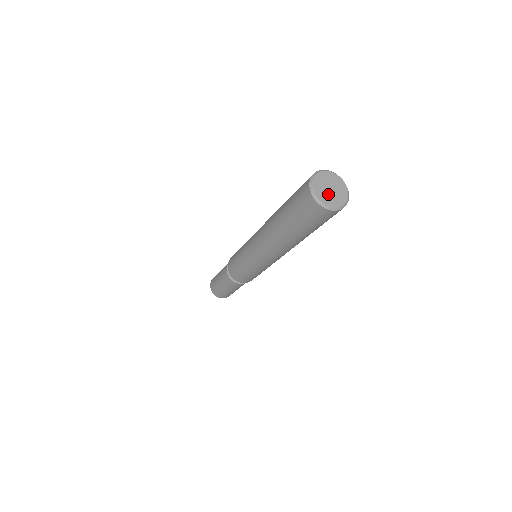
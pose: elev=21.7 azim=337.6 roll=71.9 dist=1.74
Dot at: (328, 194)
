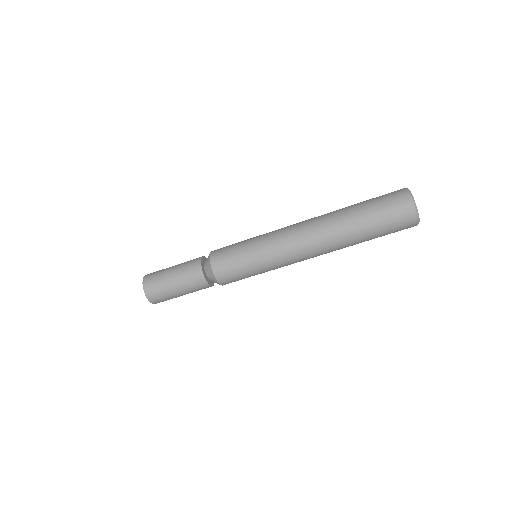
Dot at: occluded
